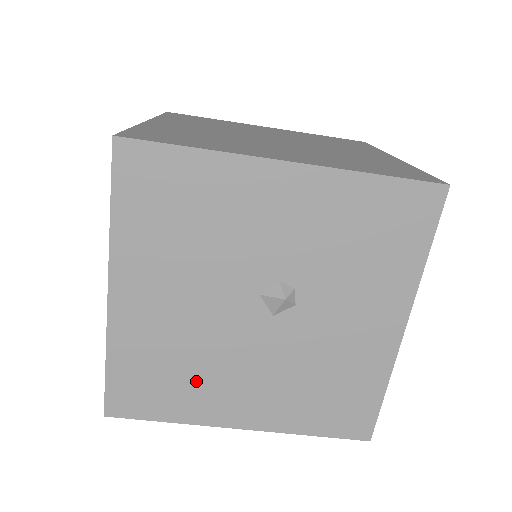
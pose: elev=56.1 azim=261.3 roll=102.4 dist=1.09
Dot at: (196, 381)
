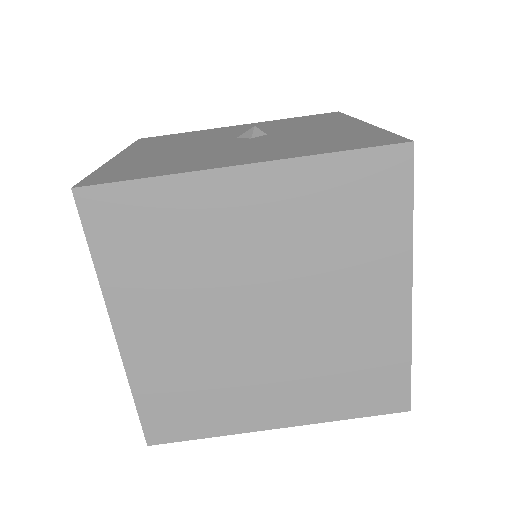
Dot at: (186, 161)
